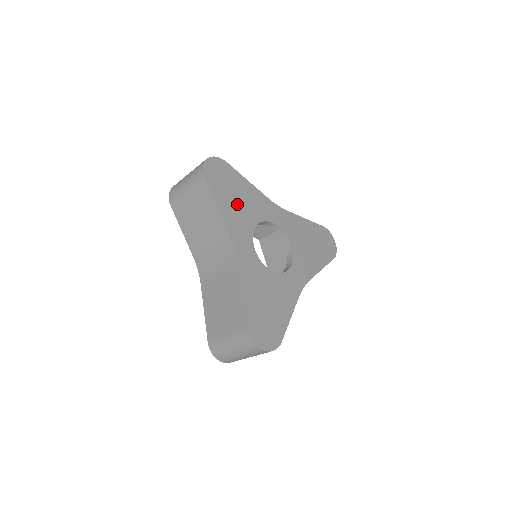
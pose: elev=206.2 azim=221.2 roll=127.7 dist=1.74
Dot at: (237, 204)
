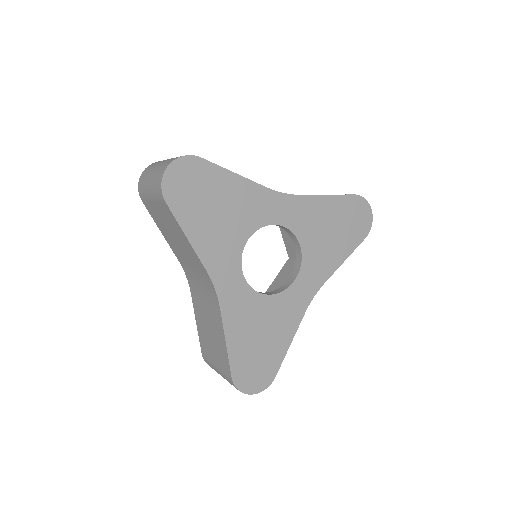
Dot at: (218, 220)
